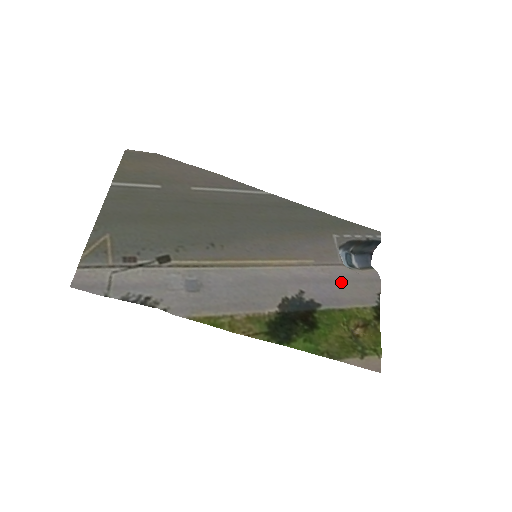
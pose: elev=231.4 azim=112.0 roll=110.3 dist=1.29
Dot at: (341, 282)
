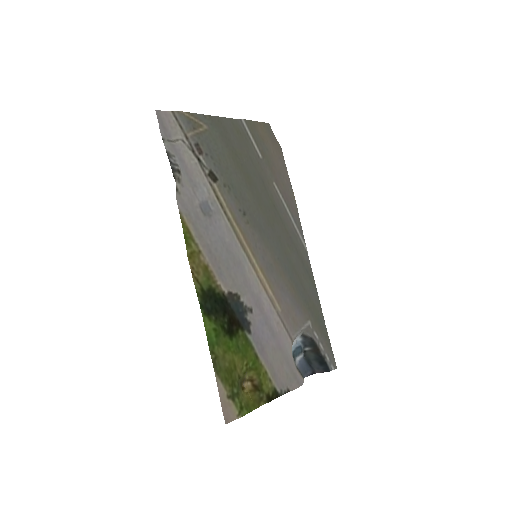
Dot at: (278, 346)
